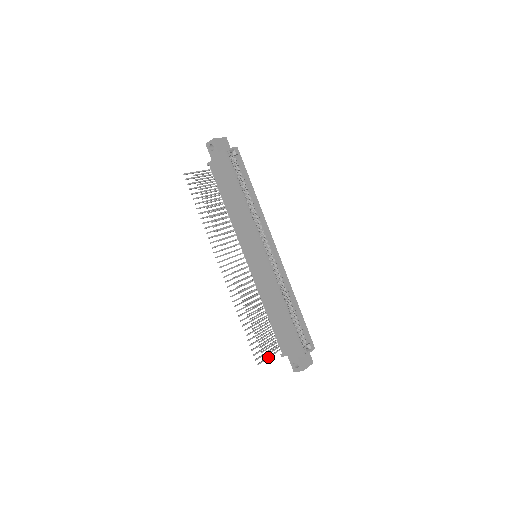
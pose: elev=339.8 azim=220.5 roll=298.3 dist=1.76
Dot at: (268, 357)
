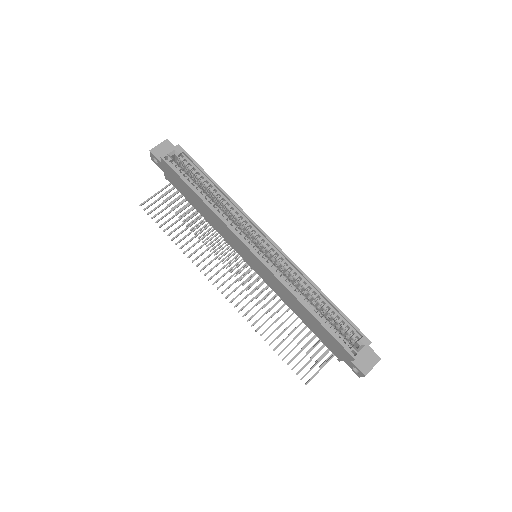
Dot at: (319, 369)
